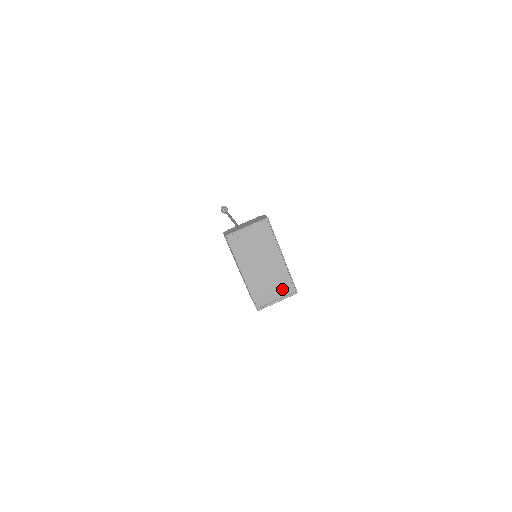
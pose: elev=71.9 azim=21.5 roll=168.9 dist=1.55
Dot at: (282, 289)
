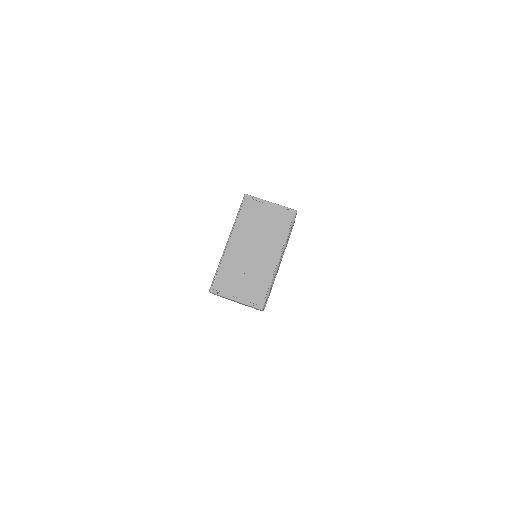
Dot at: (251, 291)
